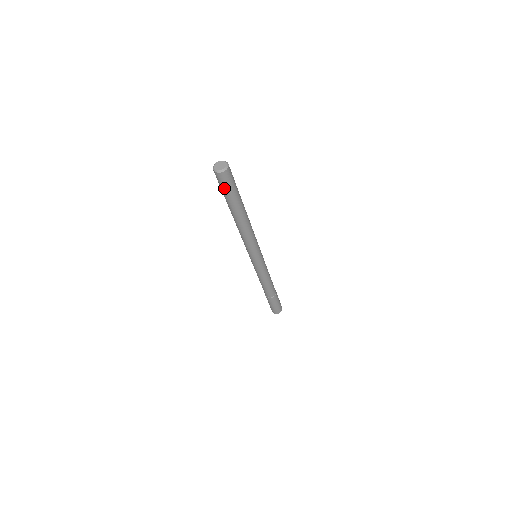
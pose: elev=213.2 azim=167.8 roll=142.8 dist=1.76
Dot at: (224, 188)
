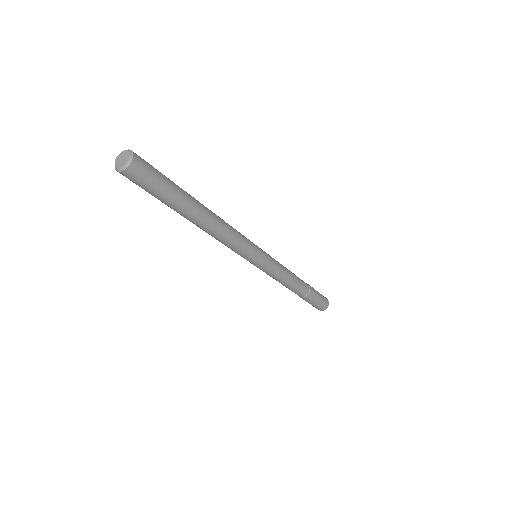
Dot at: (143, 188)
